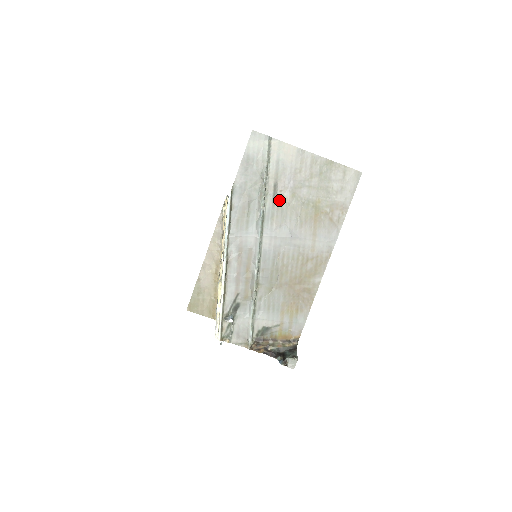
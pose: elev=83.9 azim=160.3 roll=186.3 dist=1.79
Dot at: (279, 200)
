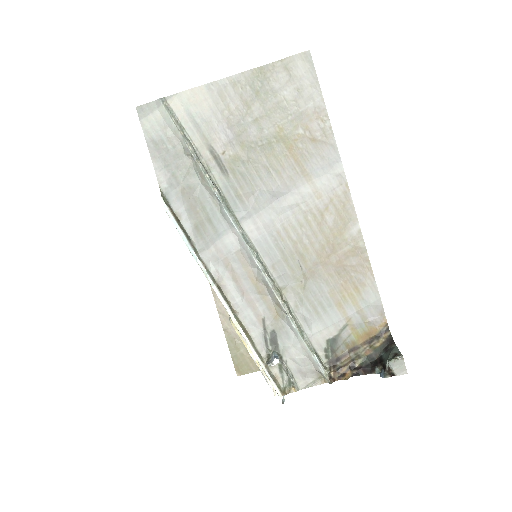
Dot at: (229, 166)
